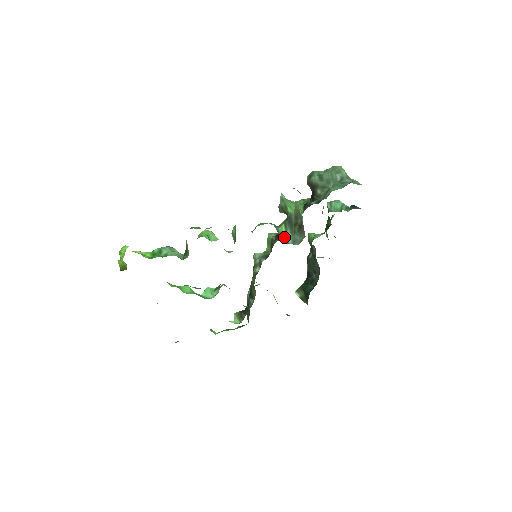
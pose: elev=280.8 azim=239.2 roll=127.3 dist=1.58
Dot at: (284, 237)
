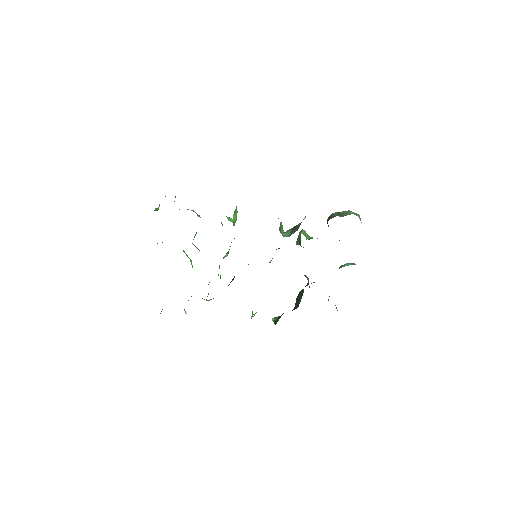
Dot at: (283, 234)
